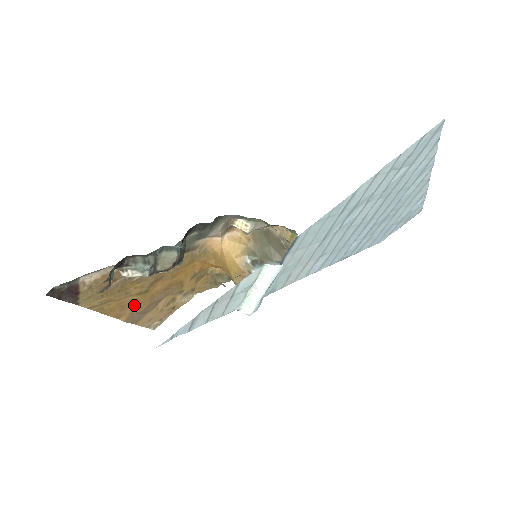
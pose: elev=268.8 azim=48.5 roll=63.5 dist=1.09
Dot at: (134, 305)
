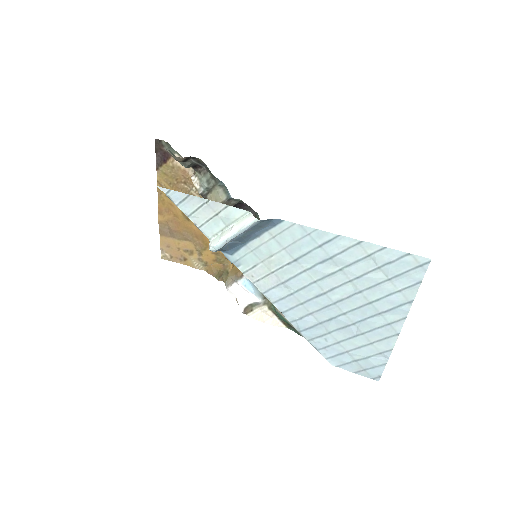
Dot at: (174, 218)
